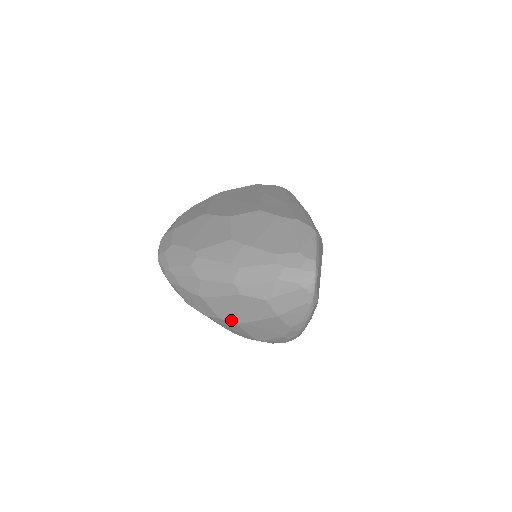
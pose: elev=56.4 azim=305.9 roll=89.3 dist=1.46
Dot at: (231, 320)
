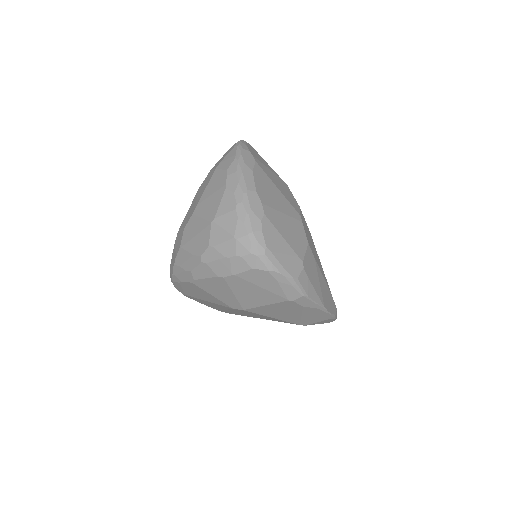
Dot at: (191, 216)
